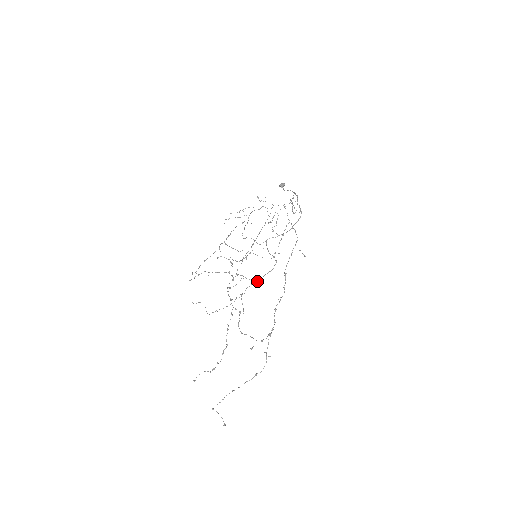
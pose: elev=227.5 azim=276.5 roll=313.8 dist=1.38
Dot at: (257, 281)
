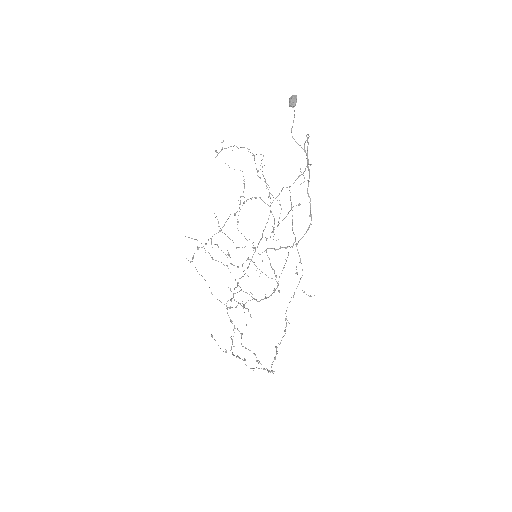
Dot at: (257, 301)
